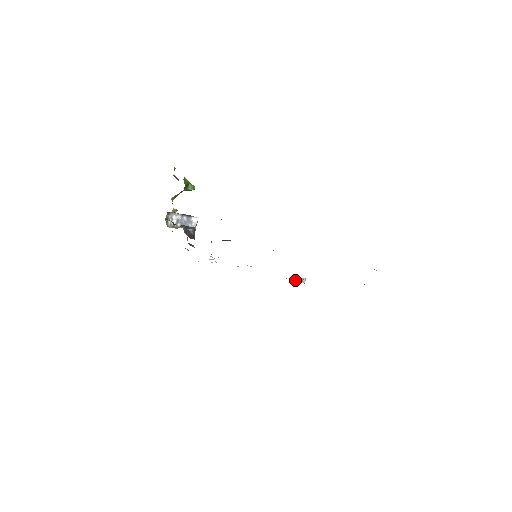
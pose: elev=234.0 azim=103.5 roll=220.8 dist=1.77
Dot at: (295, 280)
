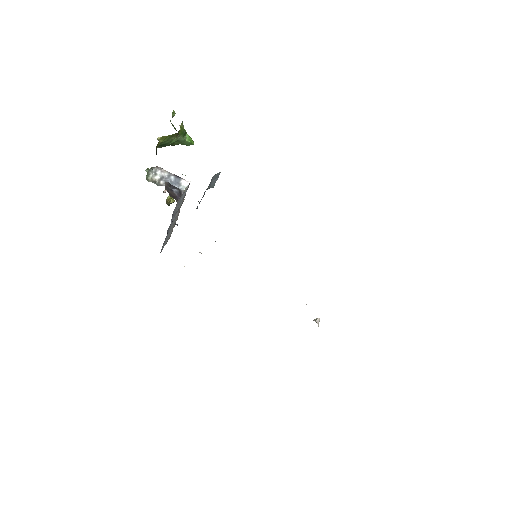
Dot at: occluded
